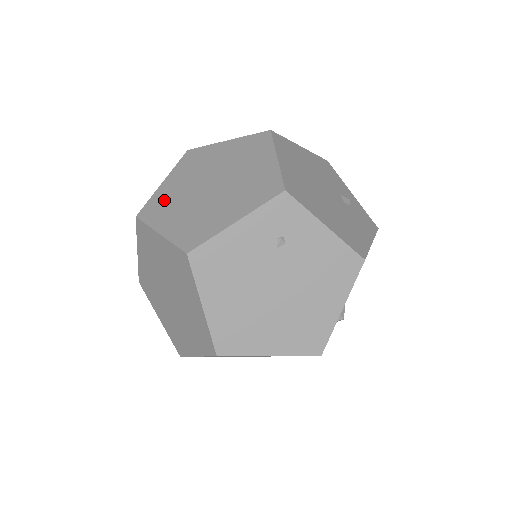
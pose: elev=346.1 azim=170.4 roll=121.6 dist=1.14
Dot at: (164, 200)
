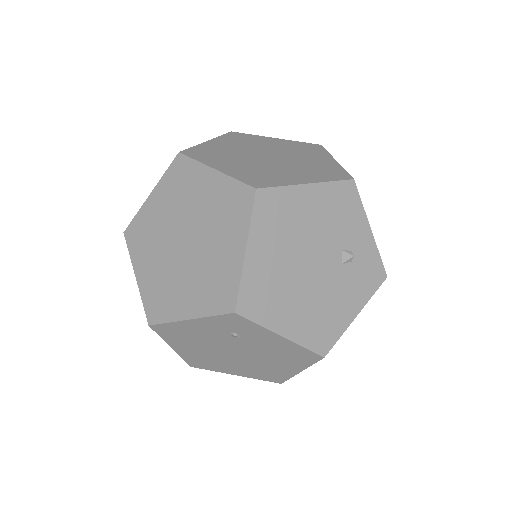
Dot at: (146, 228)
